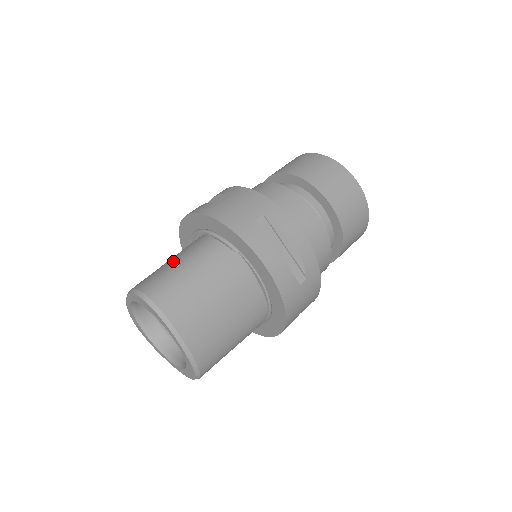
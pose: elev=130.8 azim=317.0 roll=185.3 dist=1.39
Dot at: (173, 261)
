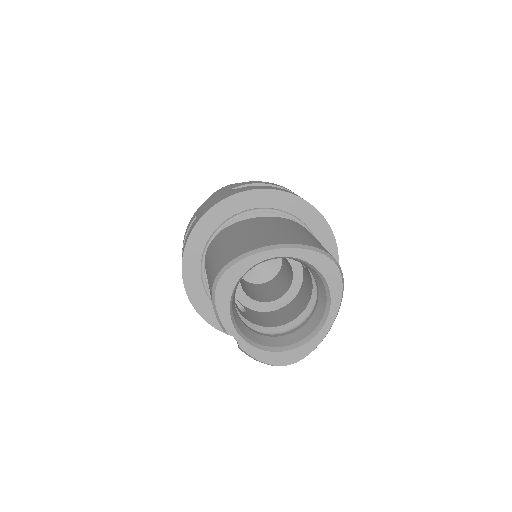
Dot at: (308, 234)
